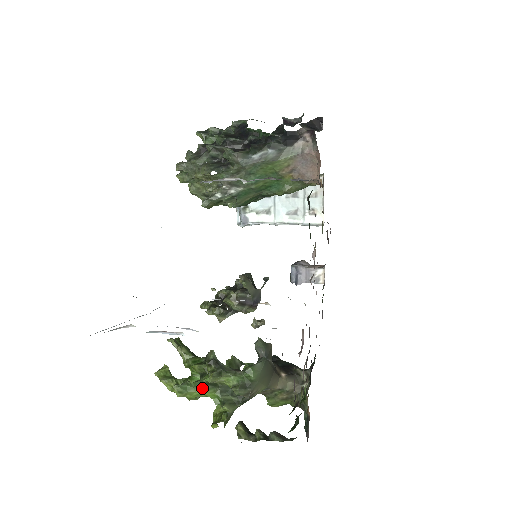
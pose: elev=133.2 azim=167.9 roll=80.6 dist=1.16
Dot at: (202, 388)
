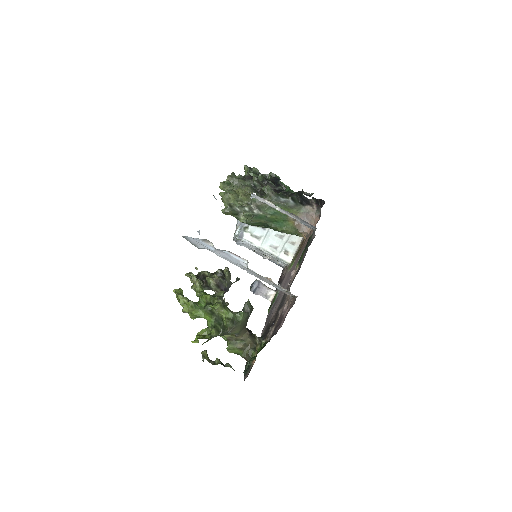
Dot at: (205, 311)
